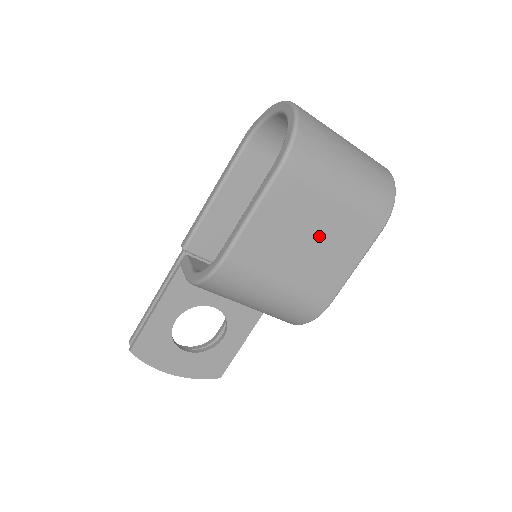
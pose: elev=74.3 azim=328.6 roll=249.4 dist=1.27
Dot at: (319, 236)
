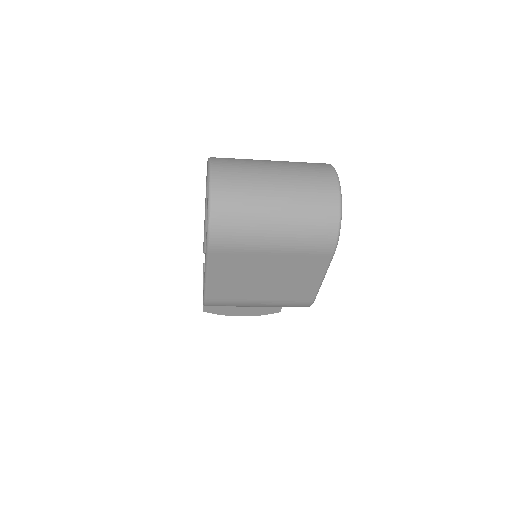
Dot at: (273, 273)
